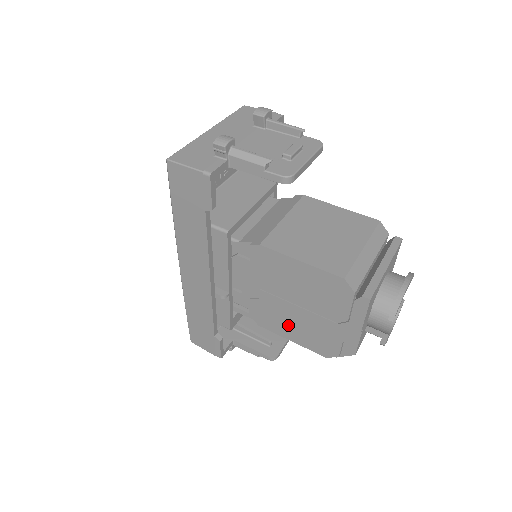
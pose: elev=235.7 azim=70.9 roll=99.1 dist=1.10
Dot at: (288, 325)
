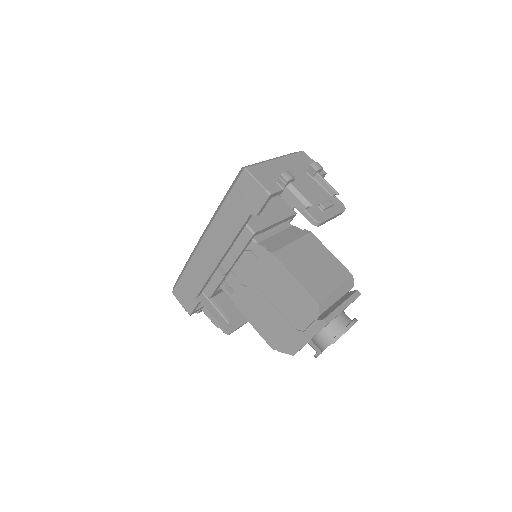
Dot at: (258, 315)
